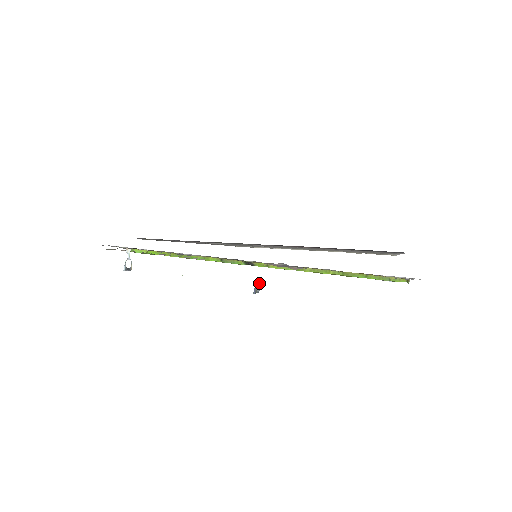
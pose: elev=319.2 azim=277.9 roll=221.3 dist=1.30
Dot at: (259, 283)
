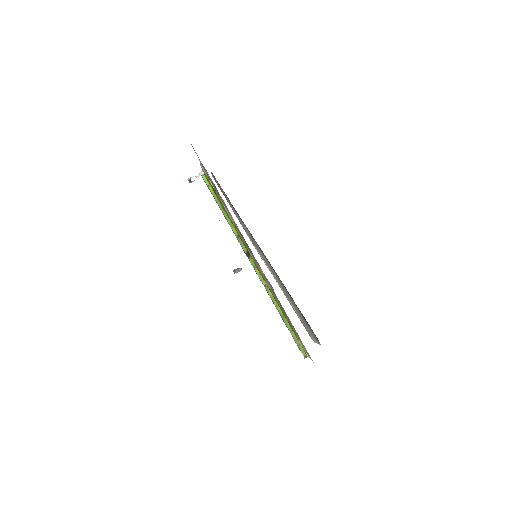
Dot at: (241, 269)
